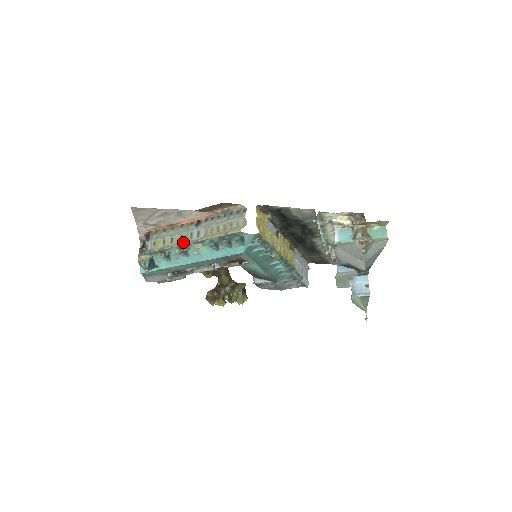
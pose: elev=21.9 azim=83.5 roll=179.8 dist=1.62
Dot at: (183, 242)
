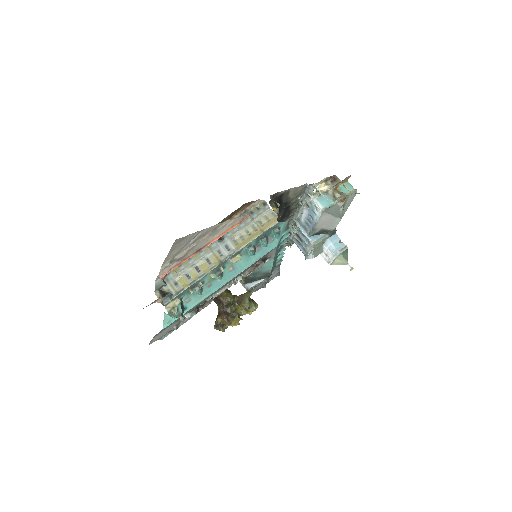
Dot at: (216, 263)
